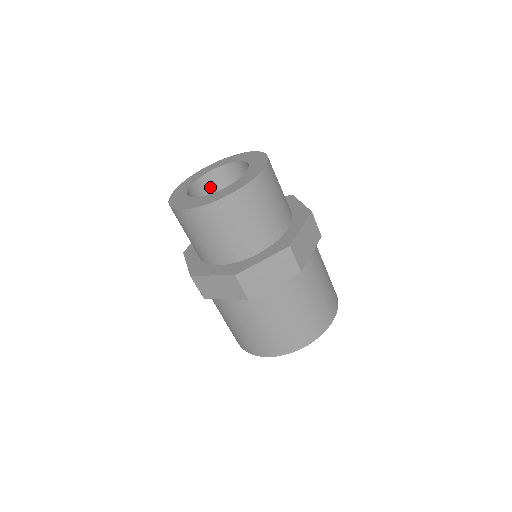
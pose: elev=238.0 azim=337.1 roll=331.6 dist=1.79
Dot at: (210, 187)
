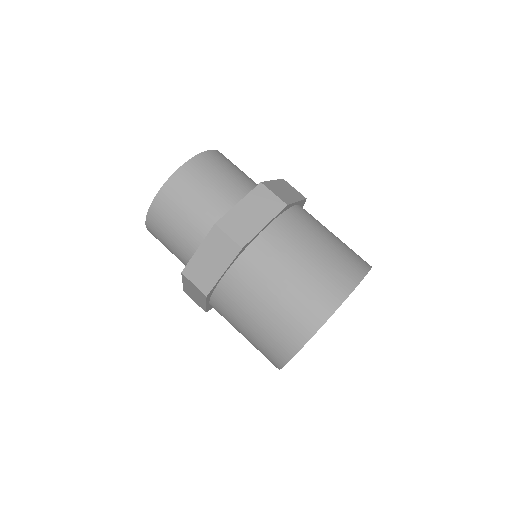
Dot at: occluded
